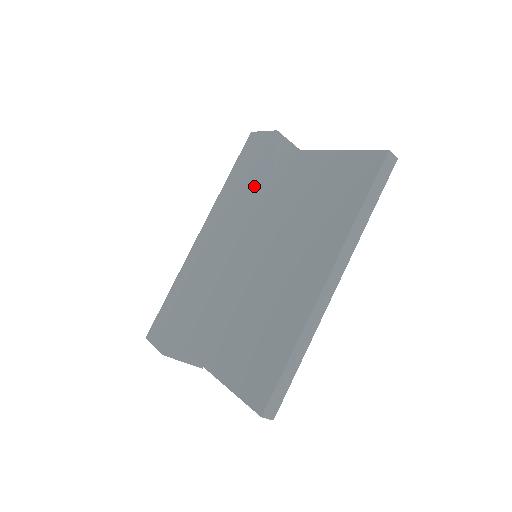
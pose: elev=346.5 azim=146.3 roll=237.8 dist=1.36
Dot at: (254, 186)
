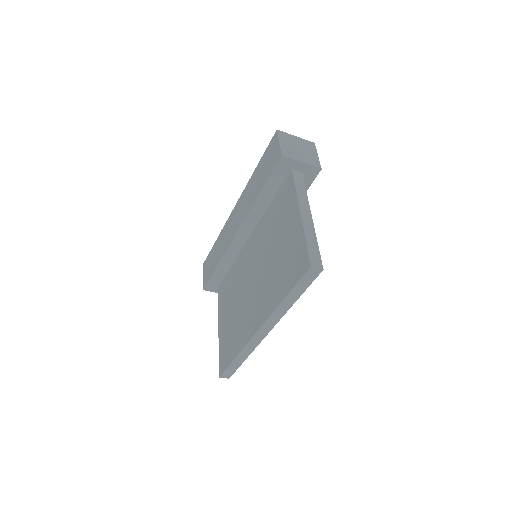
Dot at: (262, 198)
